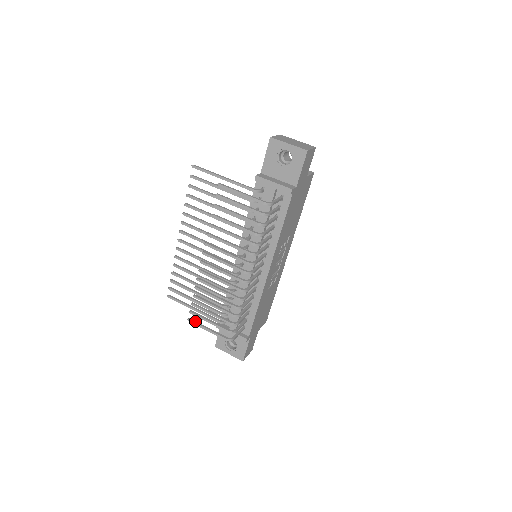
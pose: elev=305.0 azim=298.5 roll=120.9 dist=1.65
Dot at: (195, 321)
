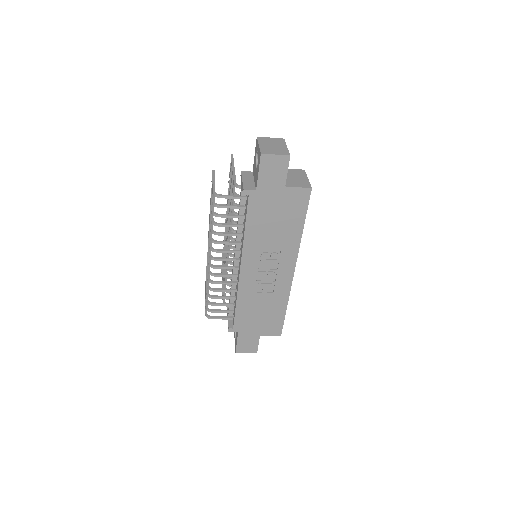
Dot at: occluded
